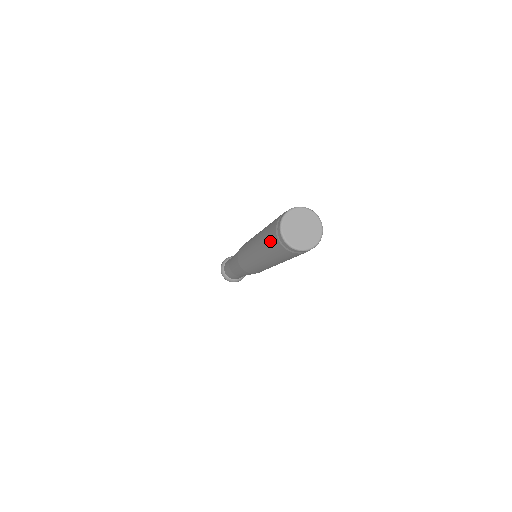
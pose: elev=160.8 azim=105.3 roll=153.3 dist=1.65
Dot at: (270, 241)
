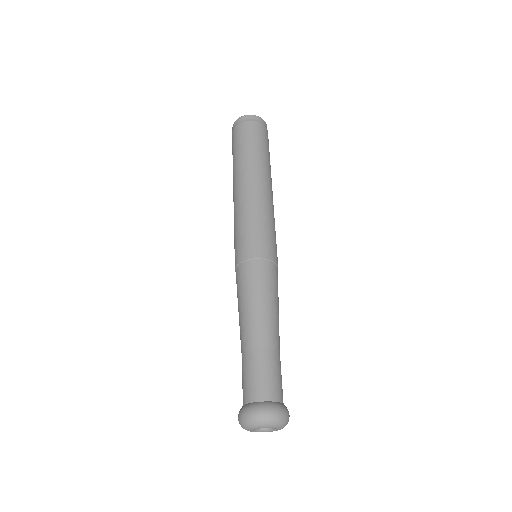
Dot at: (232, 151)
